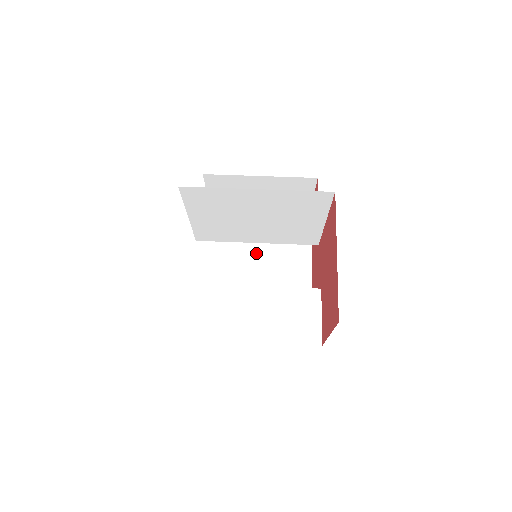
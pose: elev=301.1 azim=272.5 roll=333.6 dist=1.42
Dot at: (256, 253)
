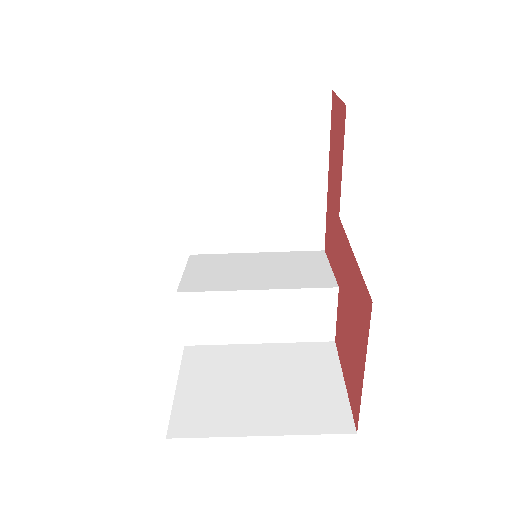
Dot at: (252, 176)
